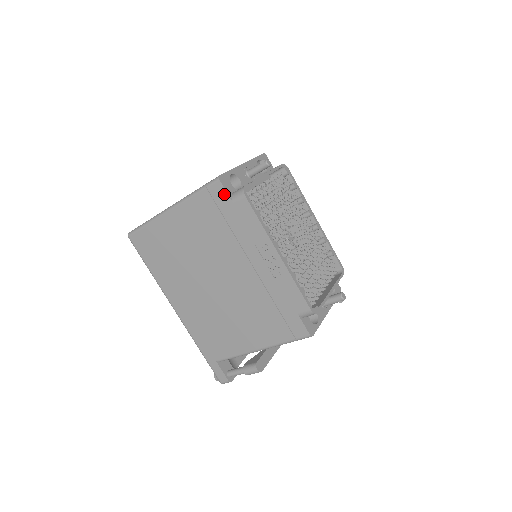
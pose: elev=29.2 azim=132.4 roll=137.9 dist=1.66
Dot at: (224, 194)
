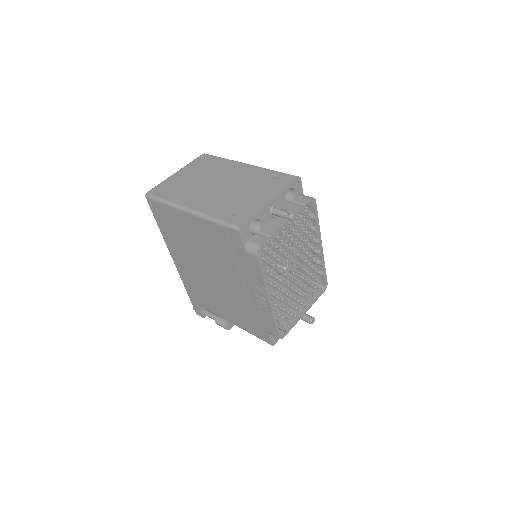
Dot at: (239, 242)
